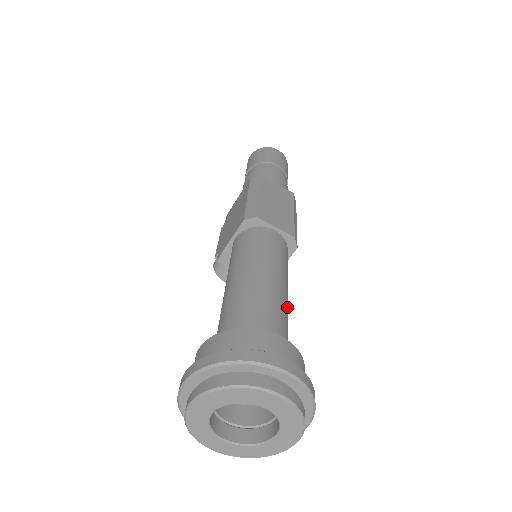
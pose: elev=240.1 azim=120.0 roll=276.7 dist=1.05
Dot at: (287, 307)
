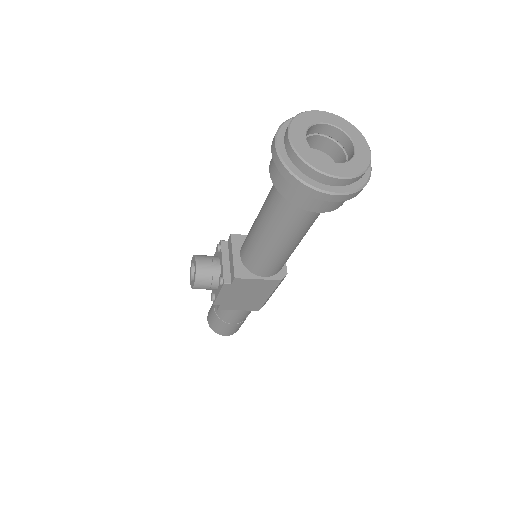
Dot at: (305, 234)
